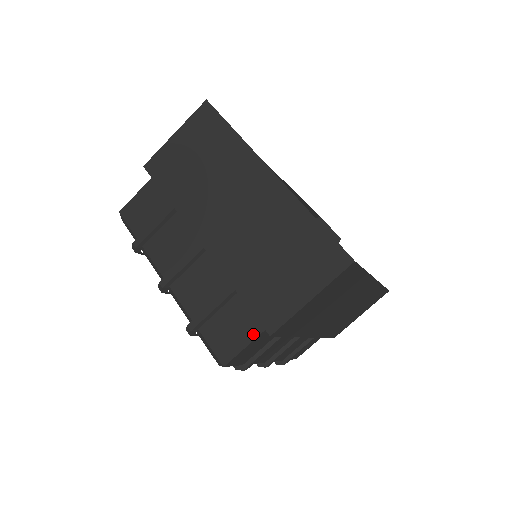
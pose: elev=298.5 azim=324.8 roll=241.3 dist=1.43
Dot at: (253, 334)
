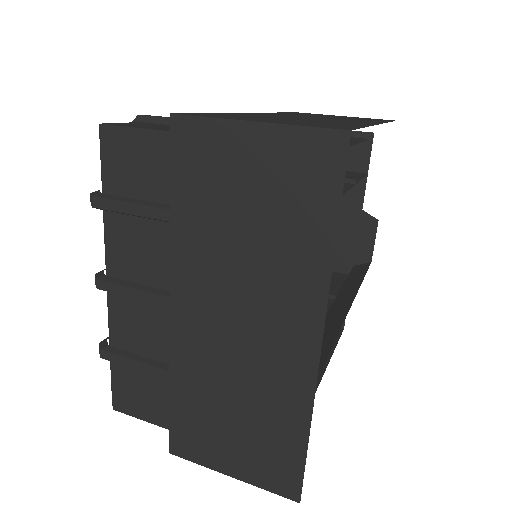
Dot at: (159, 422)
